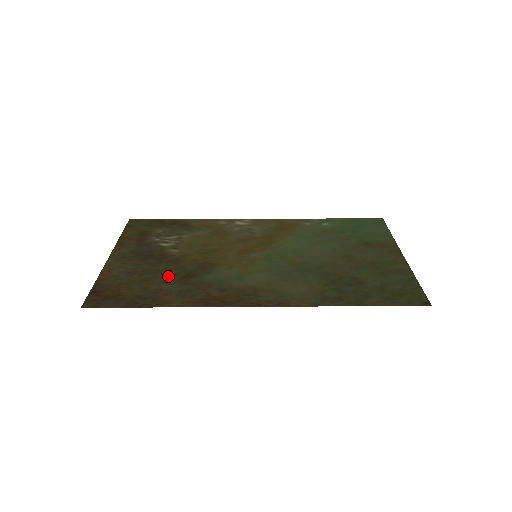
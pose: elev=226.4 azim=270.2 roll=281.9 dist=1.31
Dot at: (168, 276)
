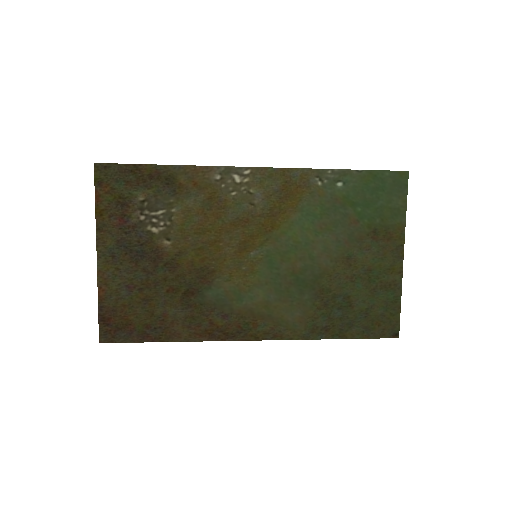
Dot at: (169, 293)
